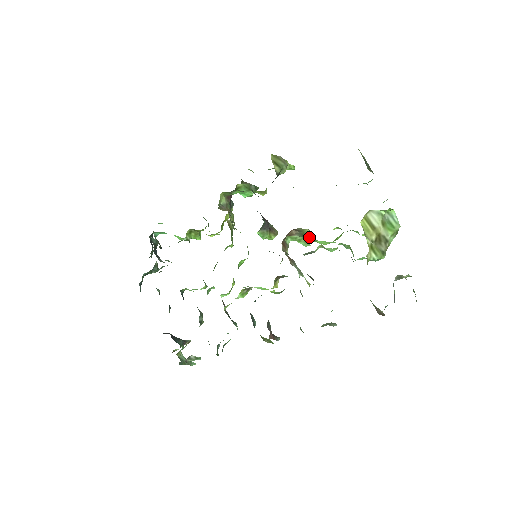
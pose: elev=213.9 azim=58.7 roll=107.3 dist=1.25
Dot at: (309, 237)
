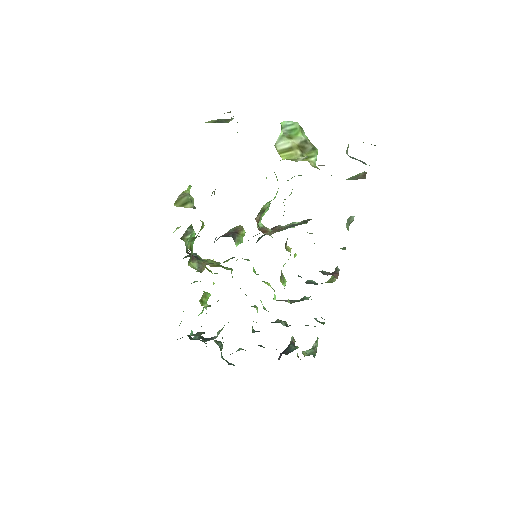
Dot at: occluded
